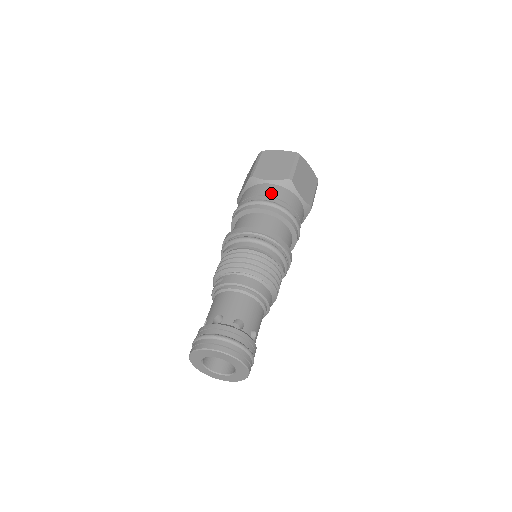
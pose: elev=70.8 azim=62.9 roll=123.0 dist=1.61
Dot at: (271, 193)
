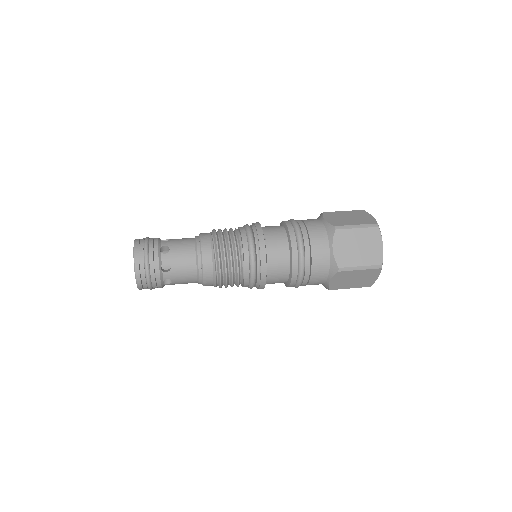
Dot at: (310, 224)
